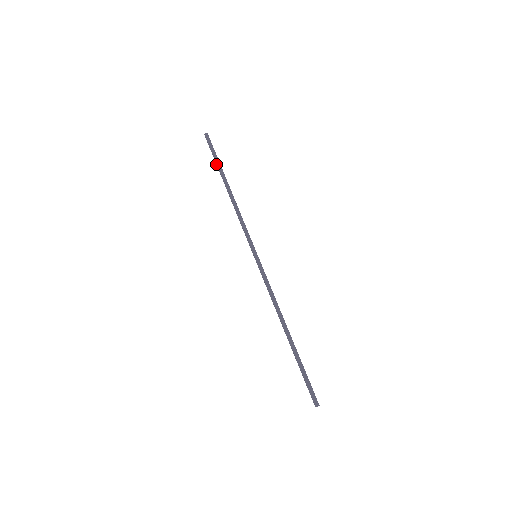
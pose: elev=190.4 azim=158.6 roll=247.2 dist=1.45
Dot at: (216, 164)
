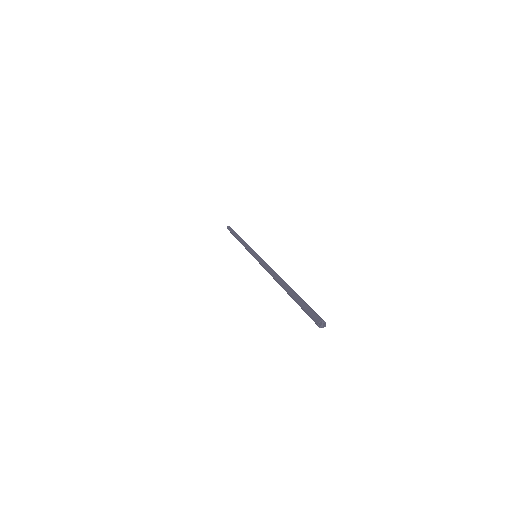
Dot at: occluded
